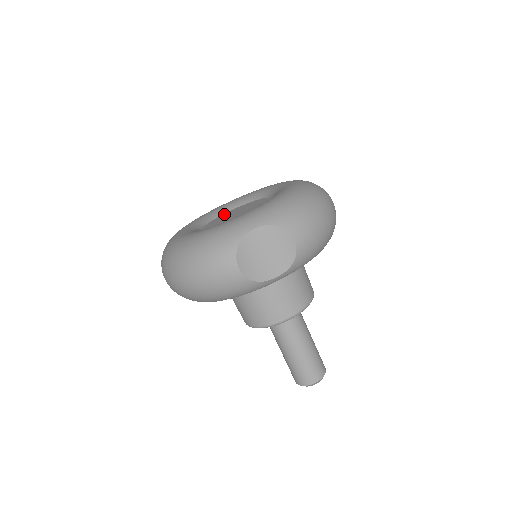
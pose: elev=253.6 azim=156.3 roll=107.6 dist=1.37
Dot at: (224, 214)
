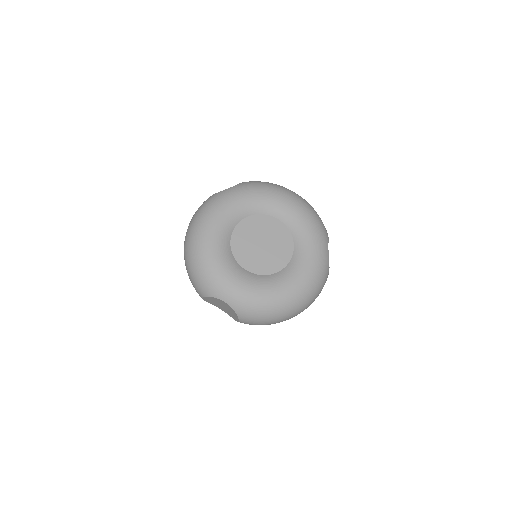
Dot at: (270, 219)
